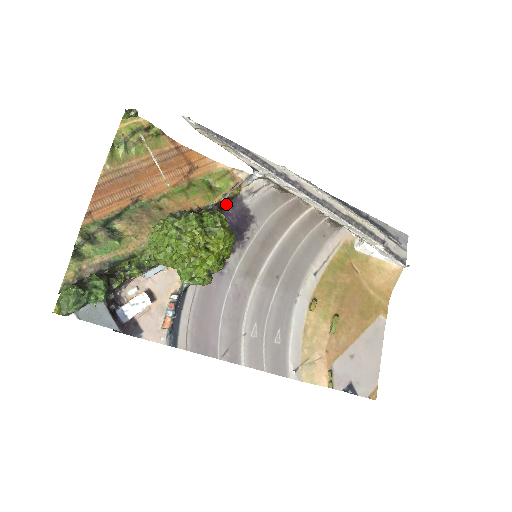
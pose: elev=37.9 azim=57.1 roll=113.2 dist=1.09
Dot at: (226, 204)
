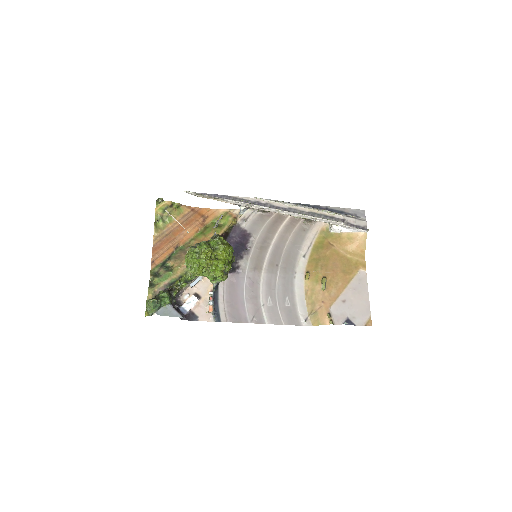
Dot at: (229, 232)
